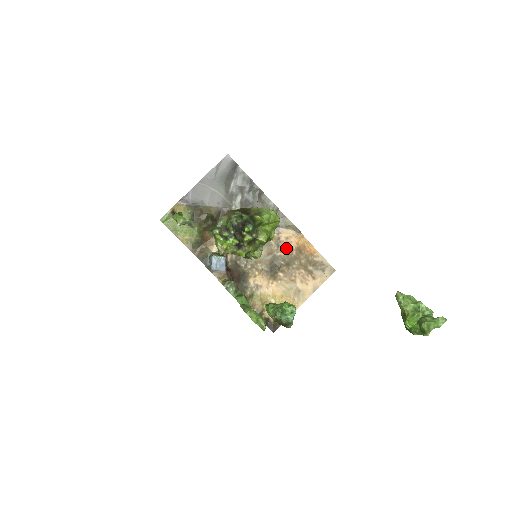
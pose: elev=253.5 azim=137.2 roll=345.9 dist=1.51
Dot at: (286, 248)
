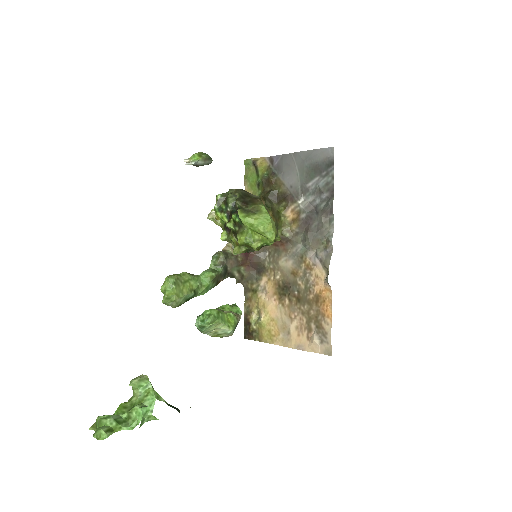
Dot at: (309, 284)
